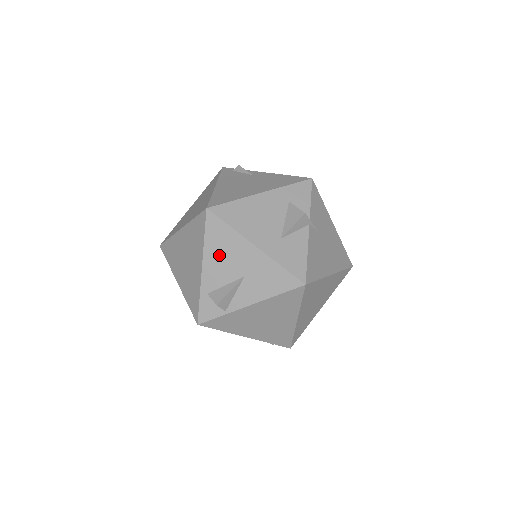
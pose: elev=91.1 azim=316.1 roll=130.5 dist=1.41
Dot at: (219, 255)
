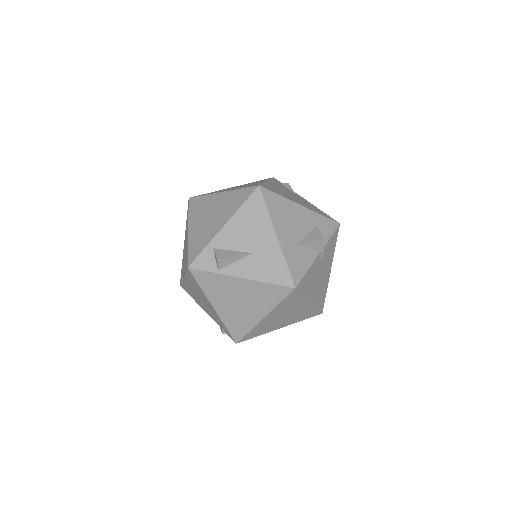
Dot at: (244, 225)
